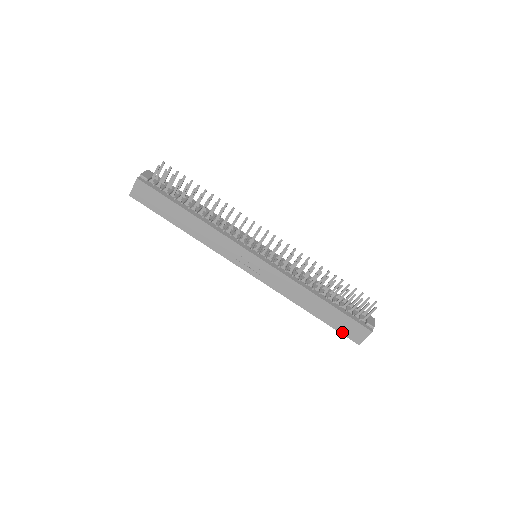
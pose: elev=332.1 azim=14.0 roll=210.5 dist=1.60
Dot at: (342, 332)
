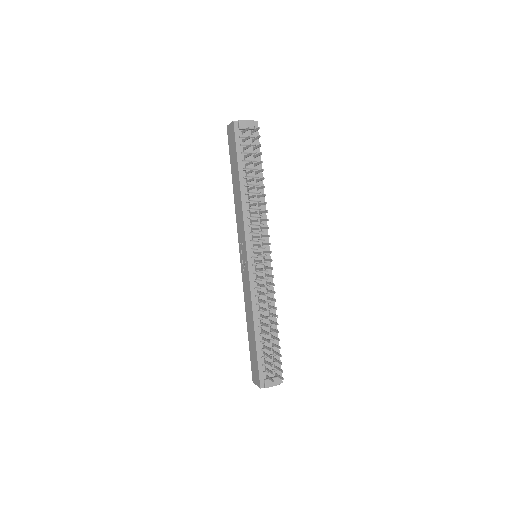
Dot at: (251, 362)
